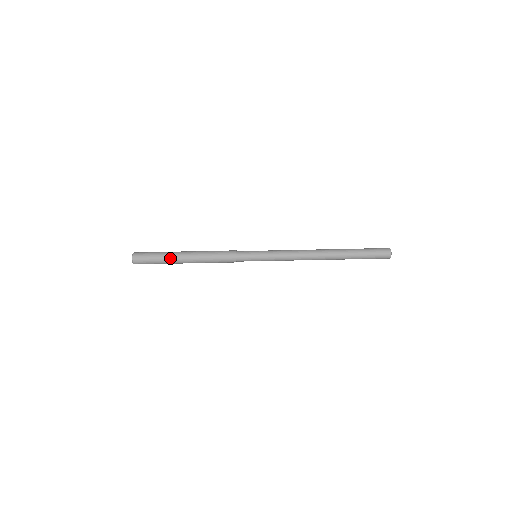
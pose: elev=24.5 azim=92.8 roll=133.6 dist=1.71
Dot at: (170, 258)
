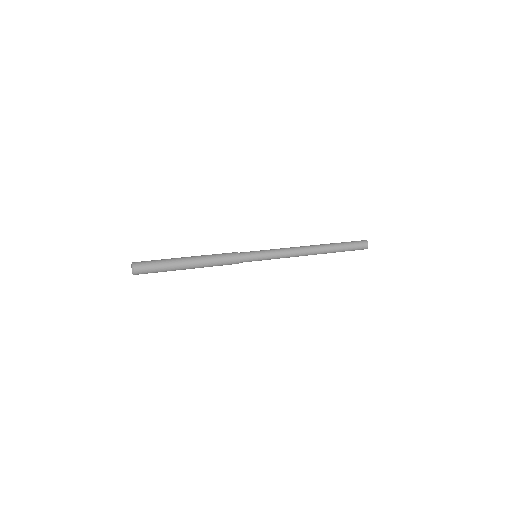
Dot at: (174, 269)
